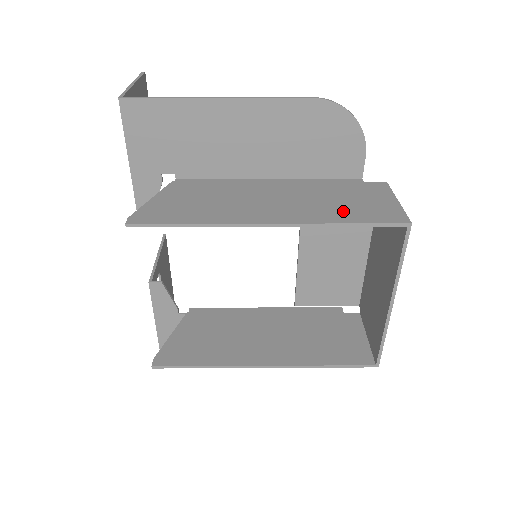
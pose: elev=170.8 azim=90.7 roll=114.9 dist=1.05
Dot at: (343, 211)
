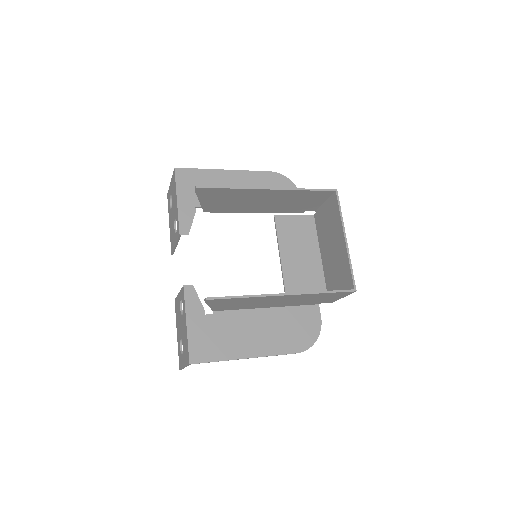
Dot at: (303, 194)
